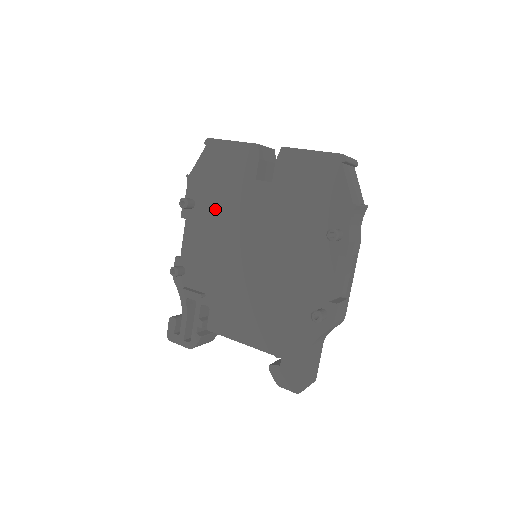
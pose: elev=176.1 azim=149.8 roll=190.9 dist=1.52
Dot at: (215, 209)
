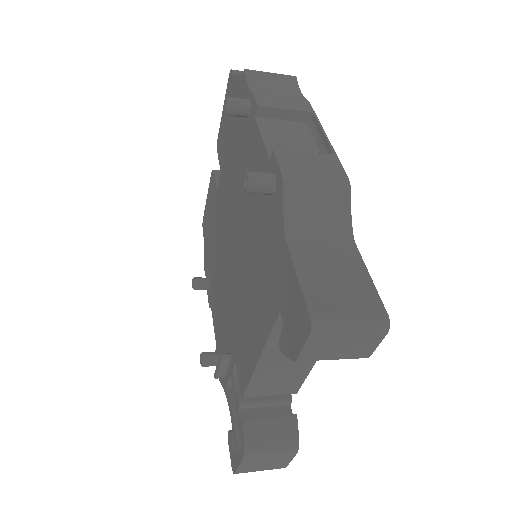
Dot at: (214, 259)
